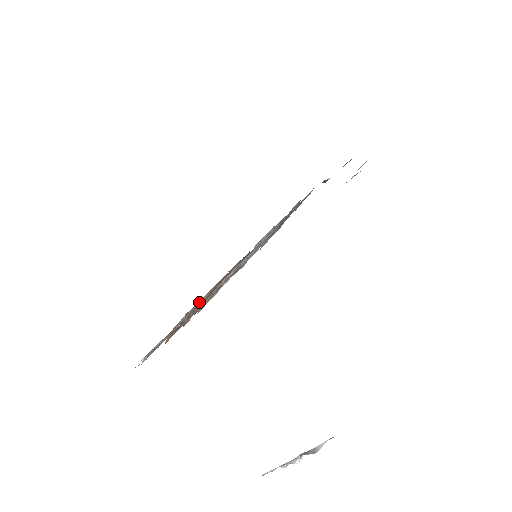
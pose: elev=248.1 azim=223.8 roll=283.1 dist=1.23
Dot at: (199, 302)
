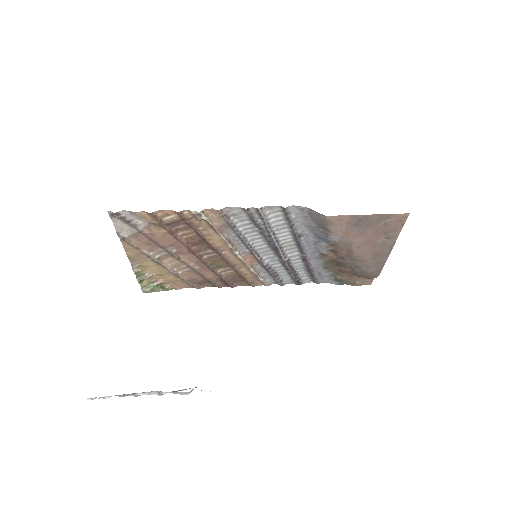
Dot at: (173, 268)
